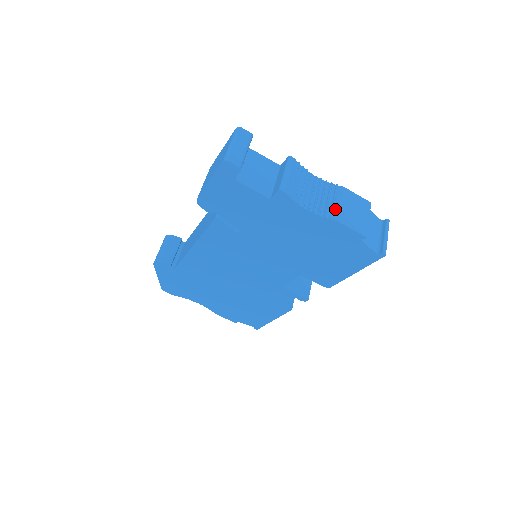
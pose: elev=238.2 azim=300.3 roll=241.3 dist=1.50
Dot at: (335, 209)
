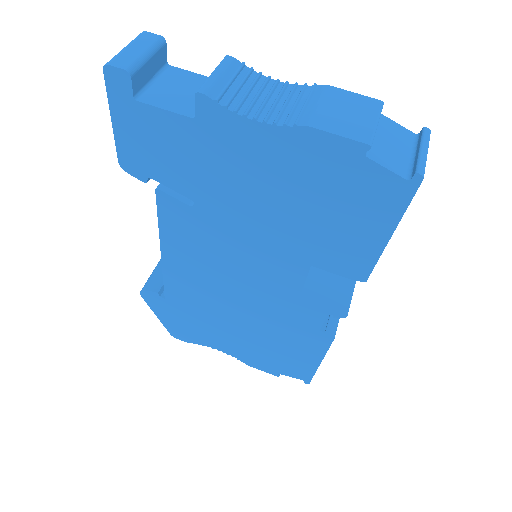
Dot at: (306, 112)
